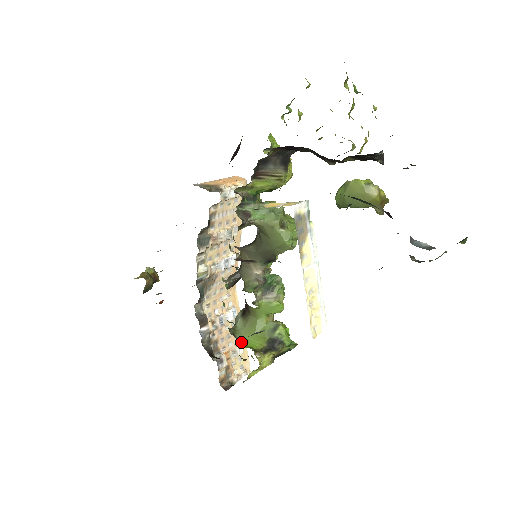
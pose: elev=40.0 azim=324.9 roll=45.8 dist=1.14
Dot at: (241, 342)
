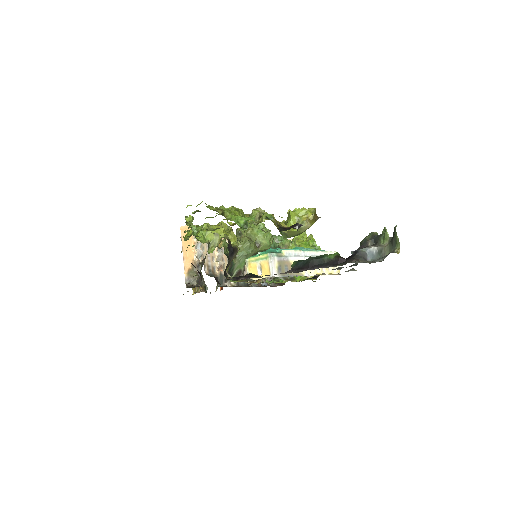
Dot at: (293, 278)
